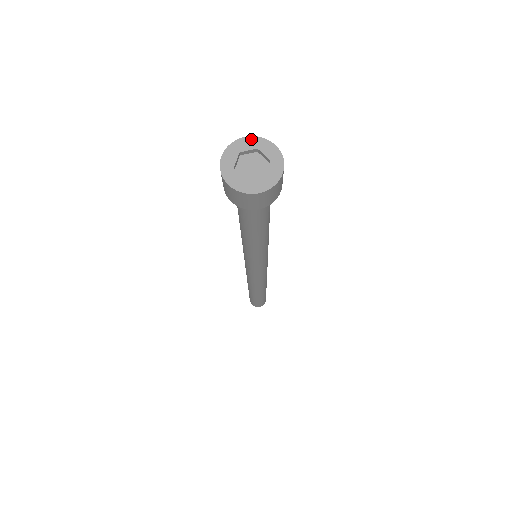
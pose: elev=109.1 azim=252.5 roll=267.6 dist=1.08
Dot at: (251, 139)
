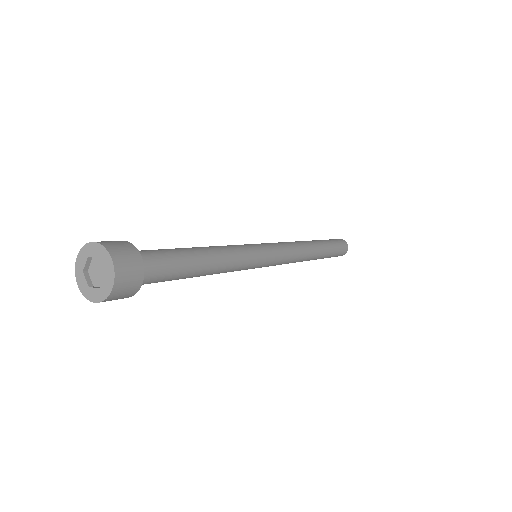
Dot at: (96, 246)
